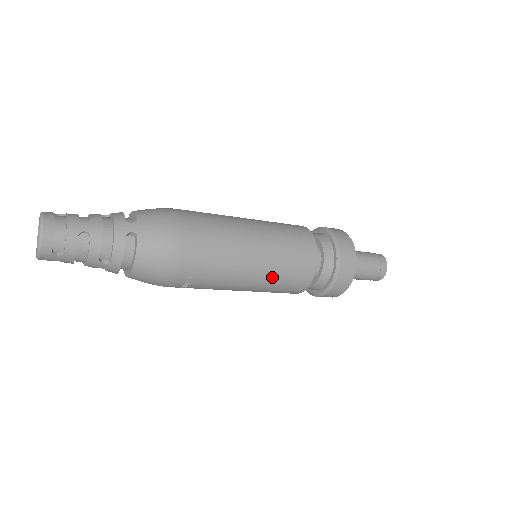
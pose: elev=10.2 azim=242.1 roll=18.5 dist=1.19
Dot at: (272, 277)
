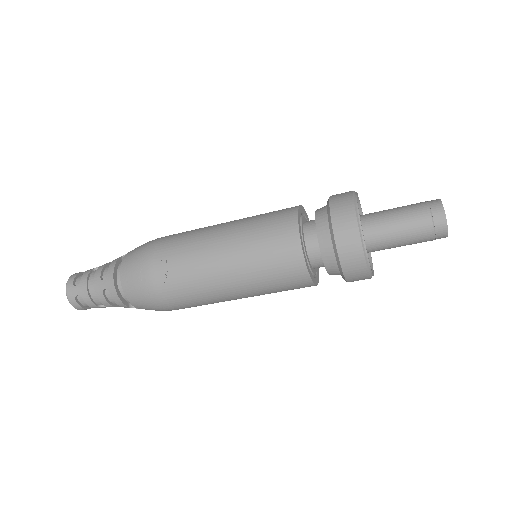
Dot at: (246, 235)
